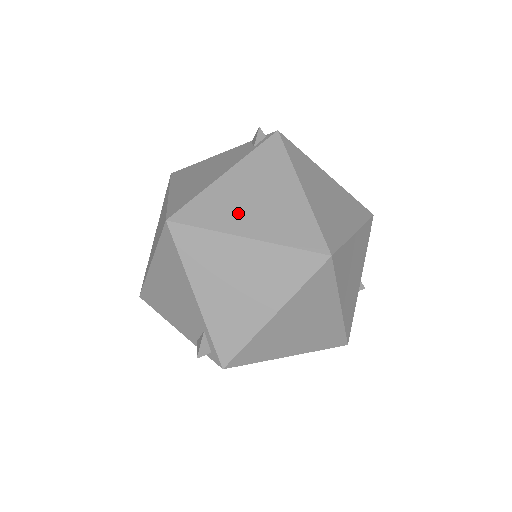
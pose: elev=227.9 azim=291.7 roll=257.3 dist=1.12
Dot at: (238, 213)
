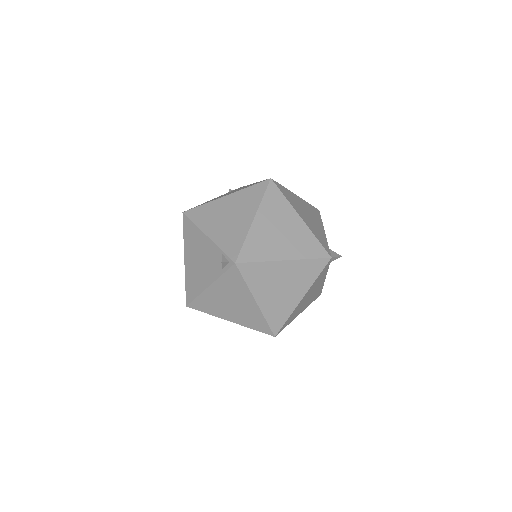
Dot at: (222, 309)
